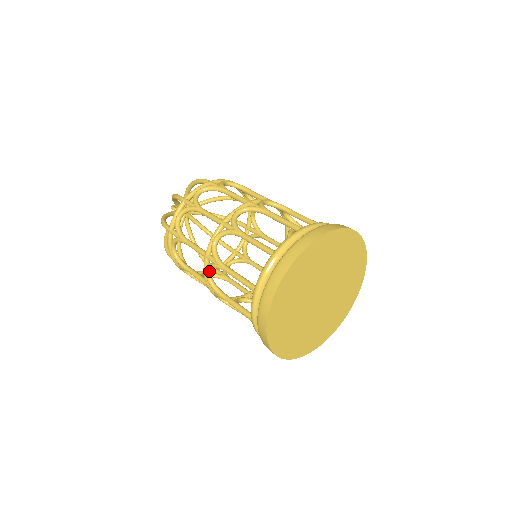
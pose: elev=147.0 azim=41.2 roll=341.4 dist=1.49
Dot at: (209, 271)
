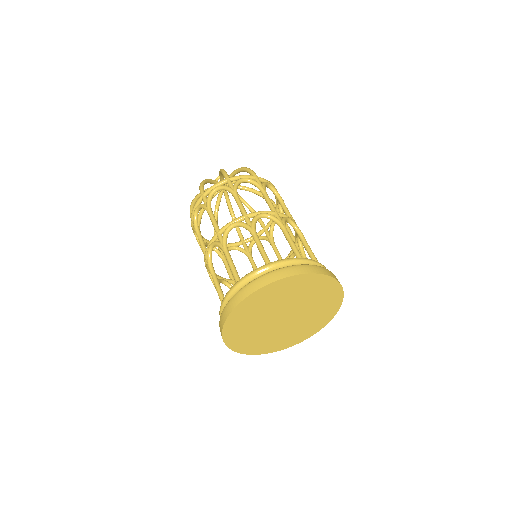
Dot at: occluded
